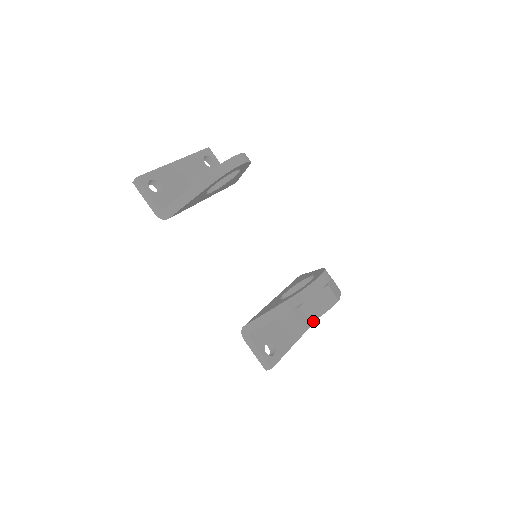
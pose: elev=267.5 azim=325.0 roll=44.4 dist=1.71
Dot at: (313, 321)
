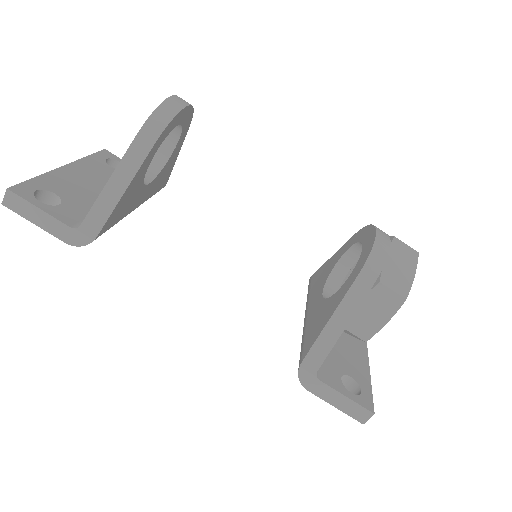
Dot at: occluded
